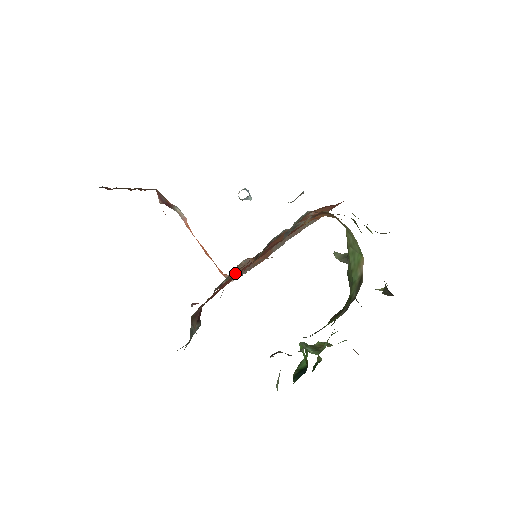
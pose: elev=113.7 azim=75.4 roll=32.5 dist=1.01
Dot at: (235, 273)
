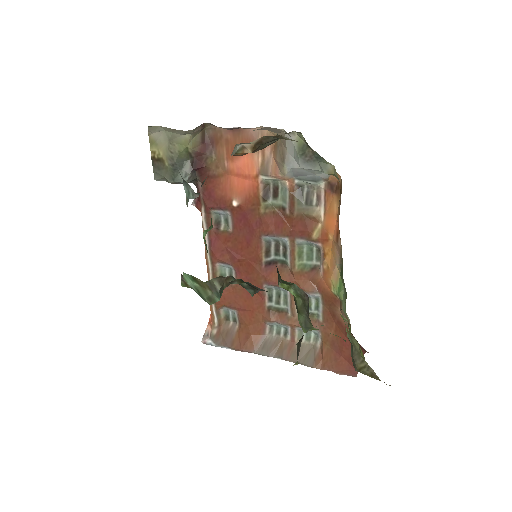
Dot at: occluded
